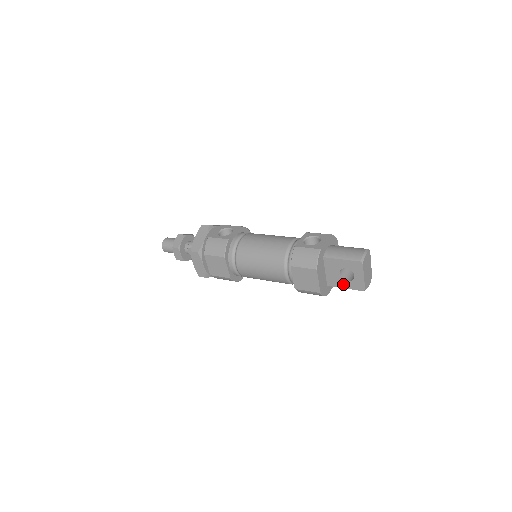
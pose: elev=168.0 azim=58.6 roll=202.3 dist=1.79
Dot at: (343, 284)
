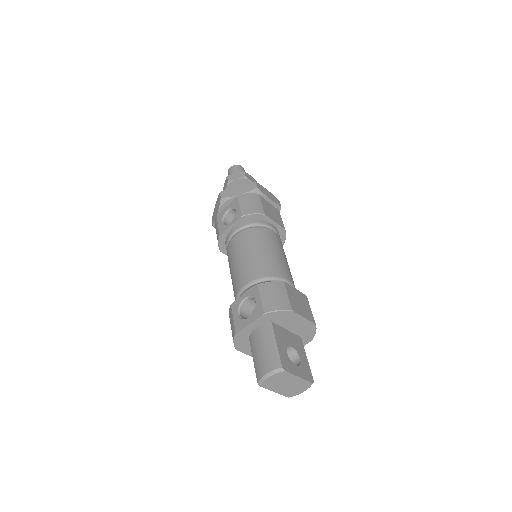
Dot at: occluded
